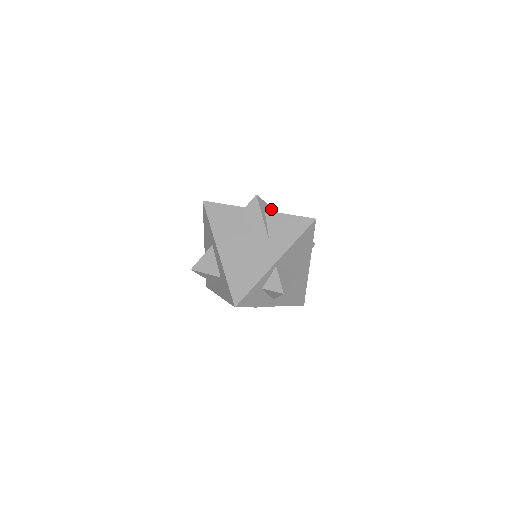
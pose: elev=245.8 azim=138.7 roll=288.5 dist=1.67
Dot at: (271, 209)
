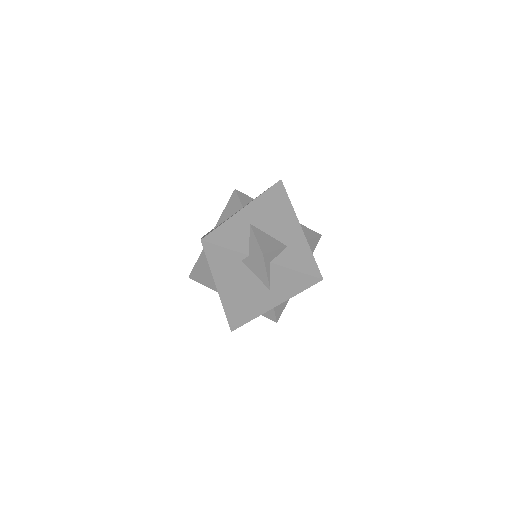
Dot at: (278, 252)
